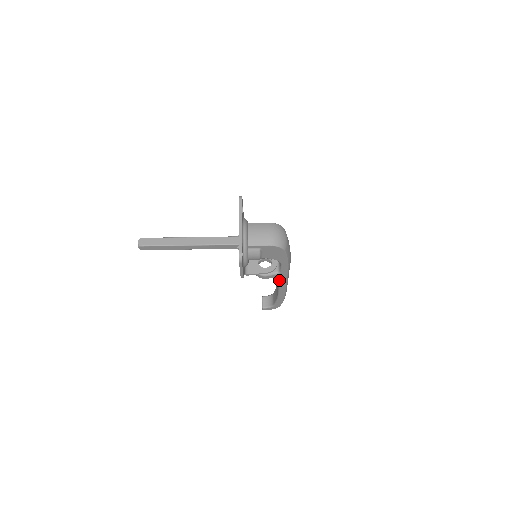
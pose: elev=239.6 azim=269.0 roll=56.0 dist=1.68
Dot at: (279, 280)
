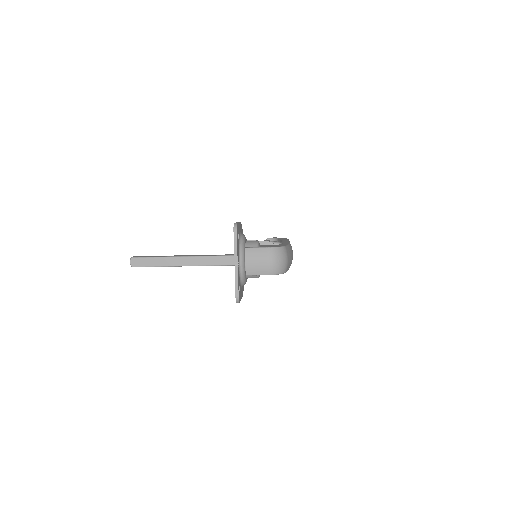
Dot at: occluded
